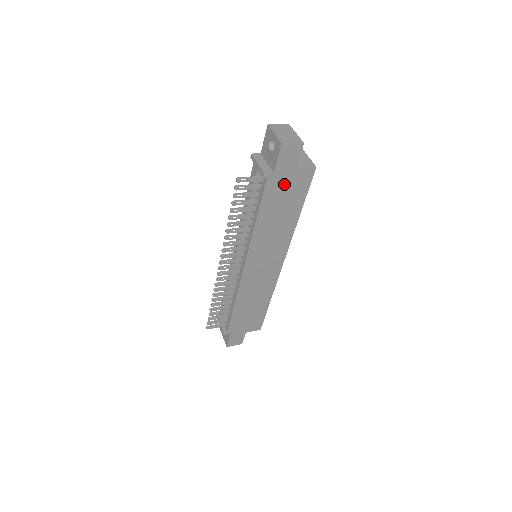
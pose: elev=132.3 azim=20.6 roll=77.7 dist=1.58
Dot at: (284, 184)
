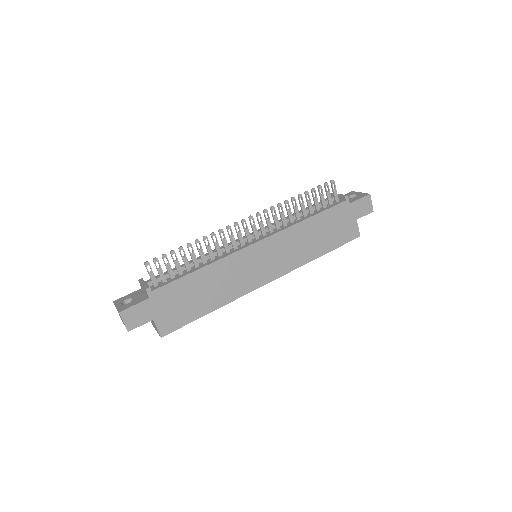
Dot at: (343, 219)
